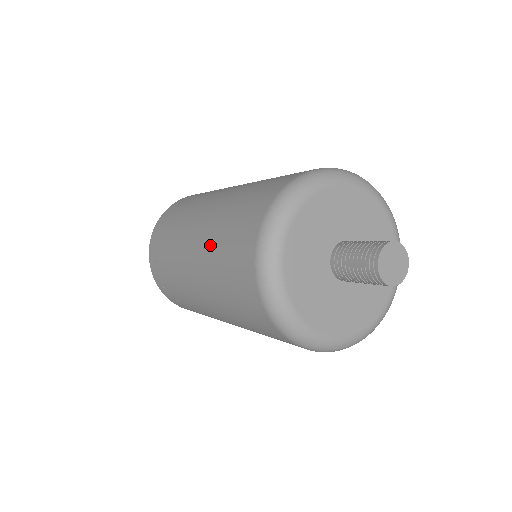
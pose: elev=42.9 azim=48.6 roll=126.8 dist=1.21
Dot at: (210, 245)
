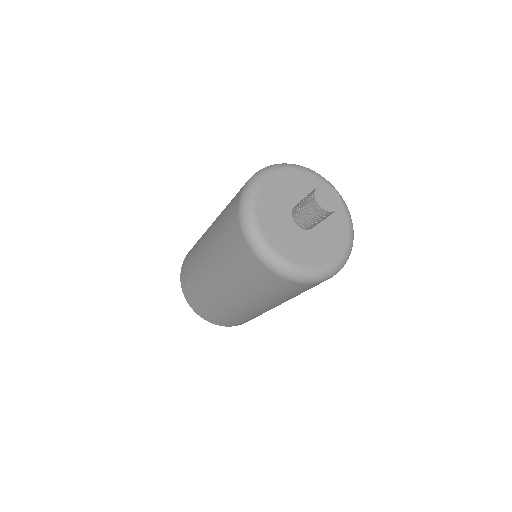
Dot at: (222, 212)
